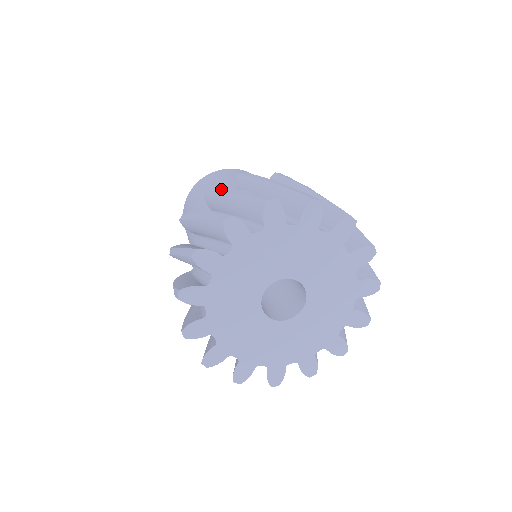
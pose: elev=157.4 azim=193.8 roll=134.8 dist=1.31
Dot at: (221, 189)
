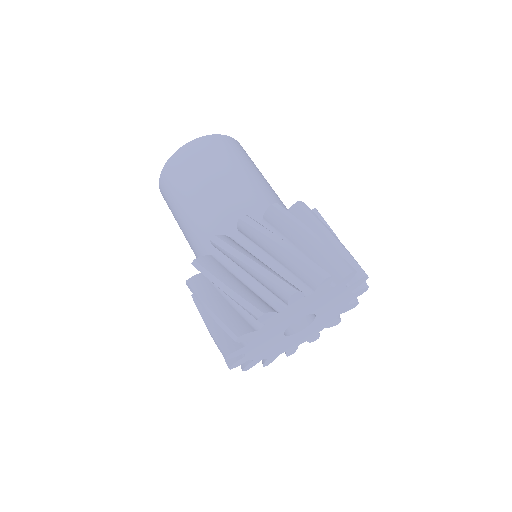
Dot at: (197, 297)
